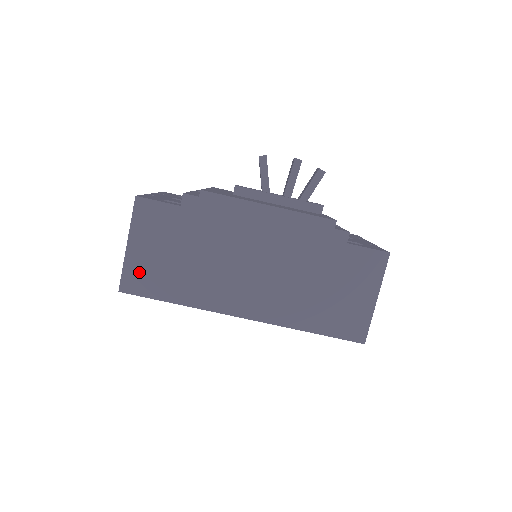
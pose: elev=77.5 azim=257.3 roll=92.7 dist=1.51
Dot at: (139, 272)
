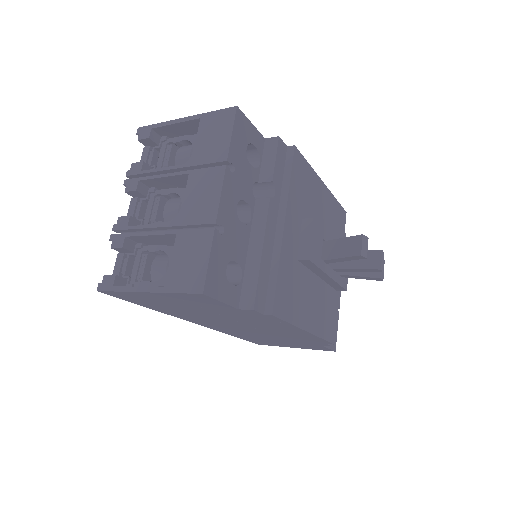
Dot at: (136, 297)
